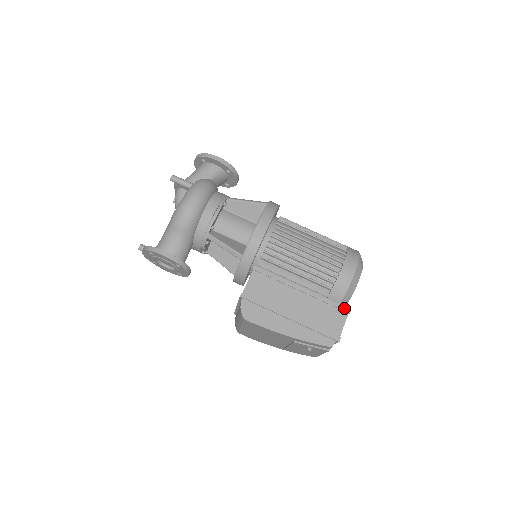
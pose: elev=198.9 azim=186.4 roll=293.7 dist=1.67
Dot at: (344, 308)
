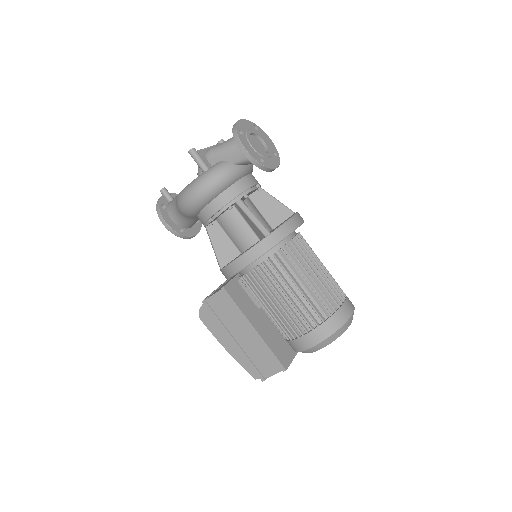
Dot at: (281, 366)
